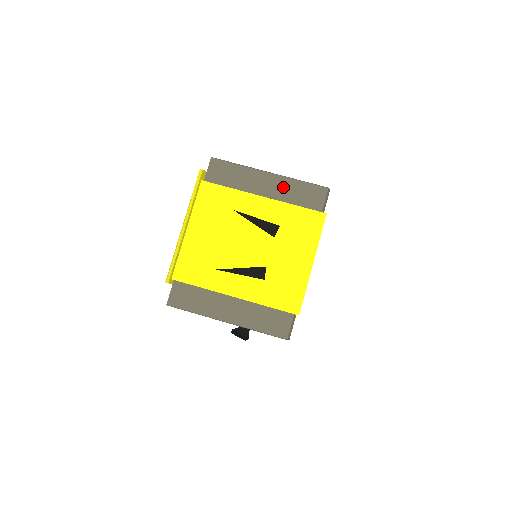
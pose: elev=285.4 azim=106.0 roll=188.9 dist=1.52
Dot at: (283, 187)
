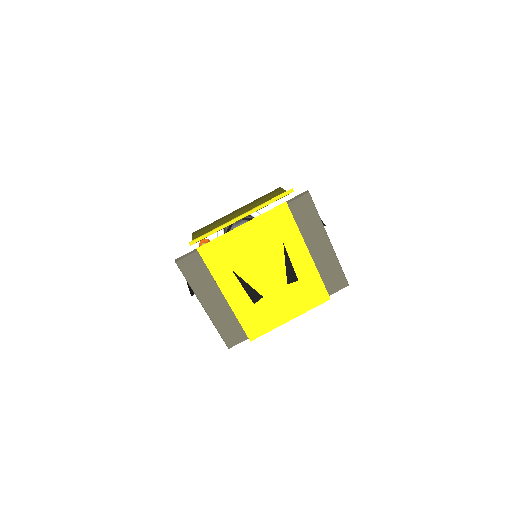
Dot at: (327, 259)
